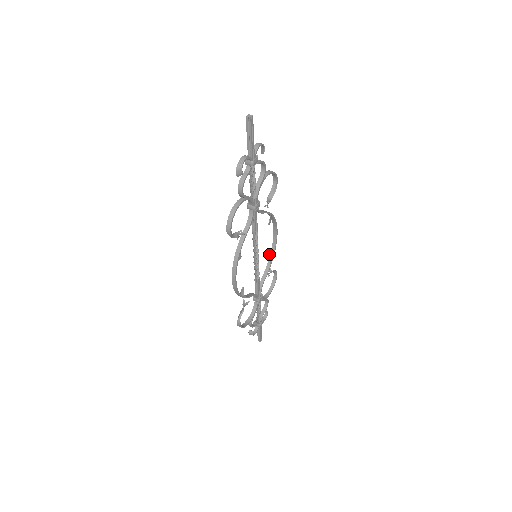
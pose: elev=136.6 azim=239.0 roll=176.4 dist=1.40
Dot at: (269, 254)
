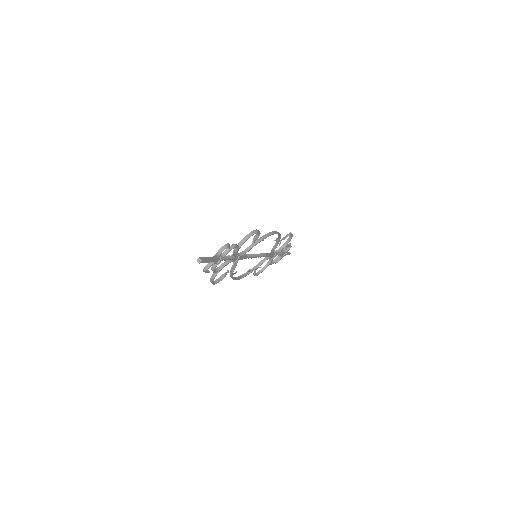
Dot at: occluded
